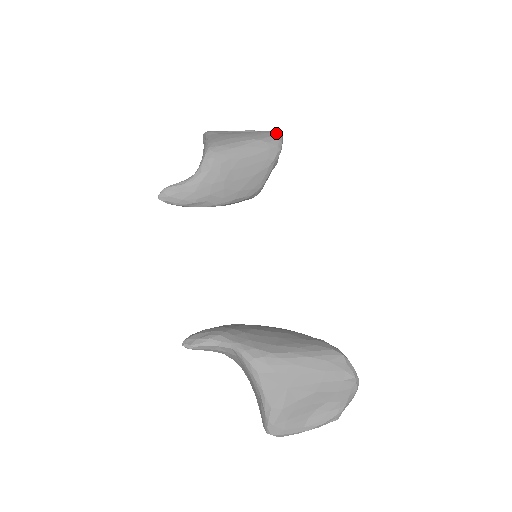
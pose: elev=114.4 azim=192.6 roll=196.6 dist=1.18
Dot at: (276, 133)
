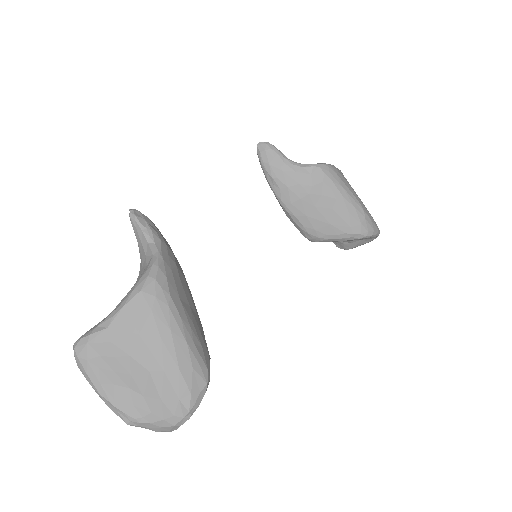
Dot at: (377, 227)
